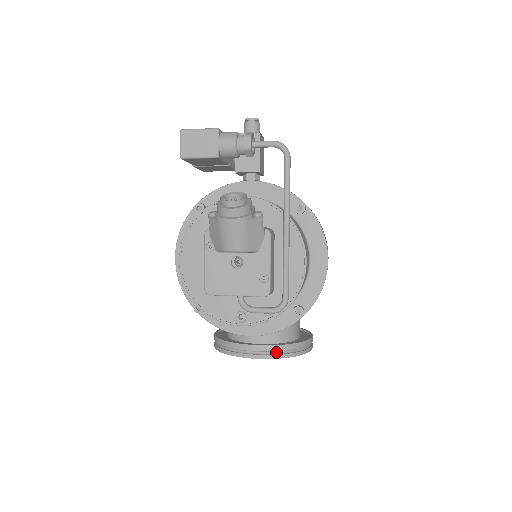
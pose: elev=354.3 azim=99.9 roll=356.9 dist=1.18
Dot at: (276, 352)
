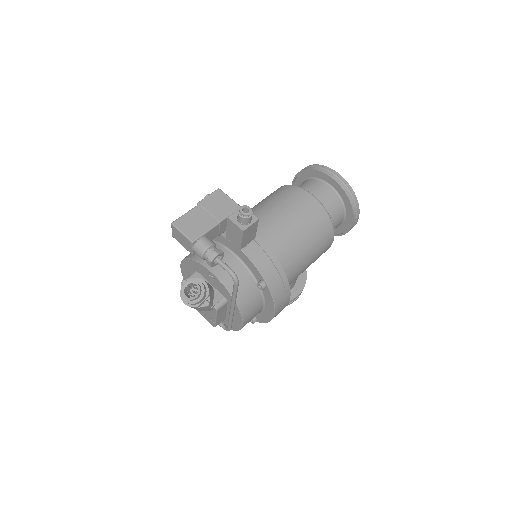
Dot at: occluded
